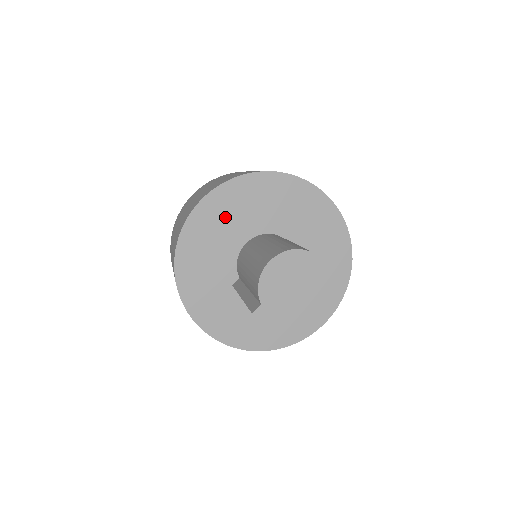
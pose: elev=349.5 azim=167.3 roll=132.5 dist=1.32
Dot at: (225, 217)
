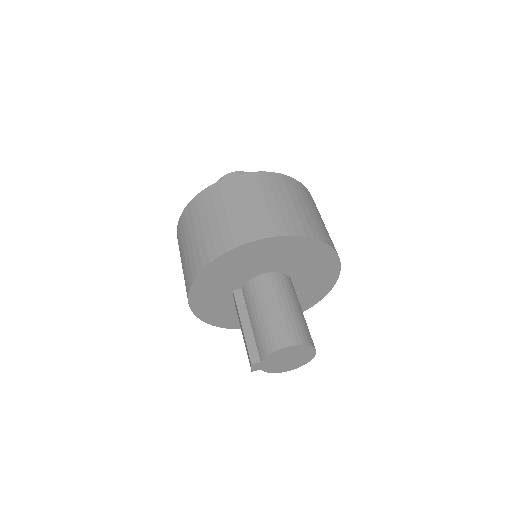
Dot at: (268, 254)
